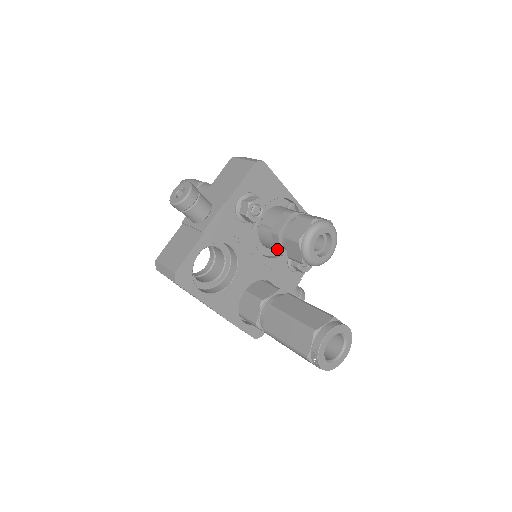
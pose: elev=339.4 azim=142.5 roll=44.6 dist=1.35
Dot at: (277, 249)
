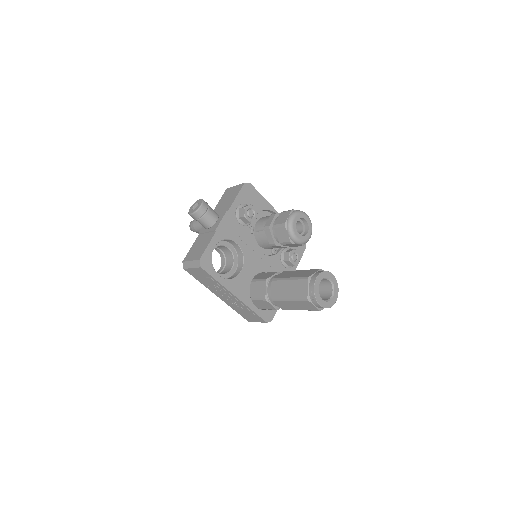
Dot at: (270, 241)
